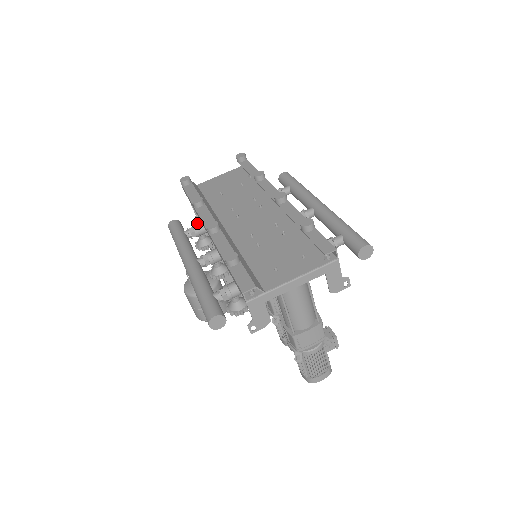
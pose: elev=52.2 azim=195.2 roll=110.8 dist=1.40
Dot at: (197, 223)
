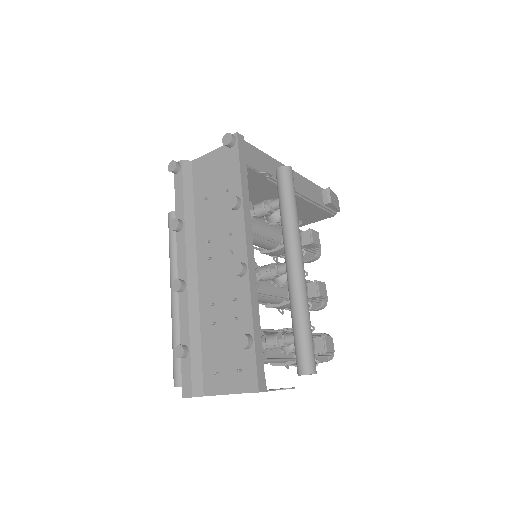
Dot at: occluded
